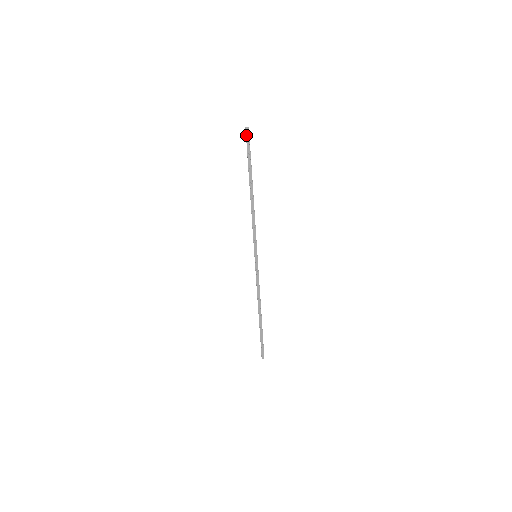
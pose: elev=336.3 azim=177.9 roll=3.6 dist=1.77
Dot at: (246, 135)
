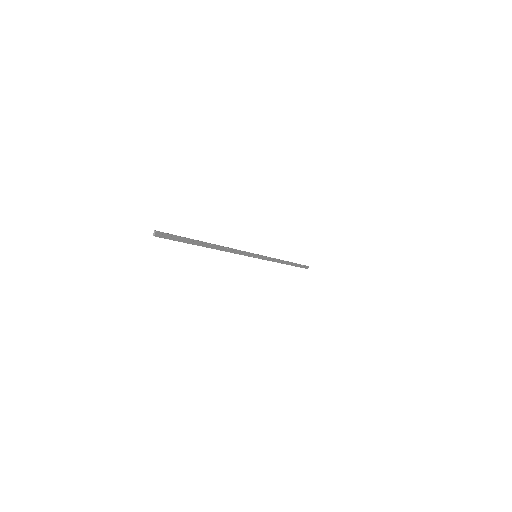
Dot at: occluded
